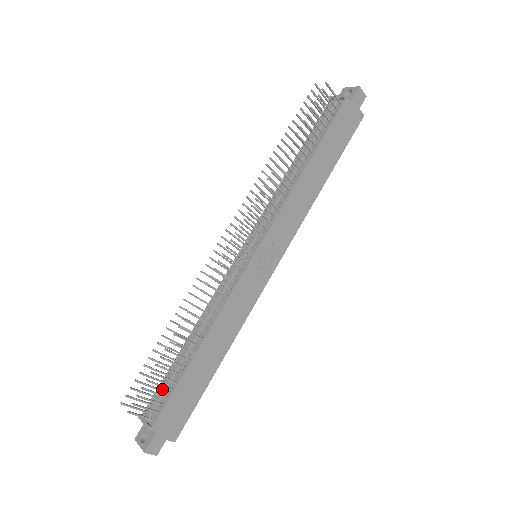
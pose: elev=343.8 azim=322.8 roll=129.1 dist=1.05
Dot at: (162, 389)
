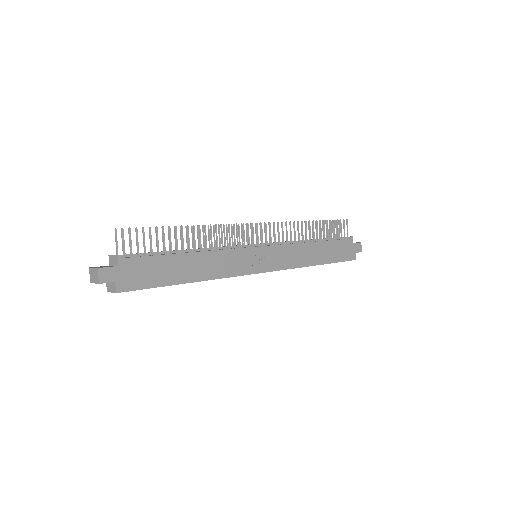
Dot at: occluded
